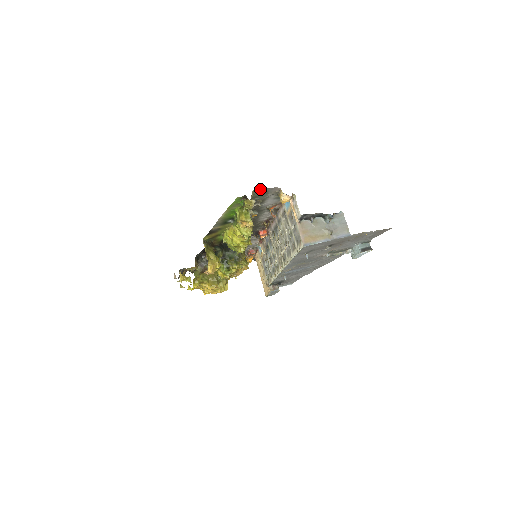
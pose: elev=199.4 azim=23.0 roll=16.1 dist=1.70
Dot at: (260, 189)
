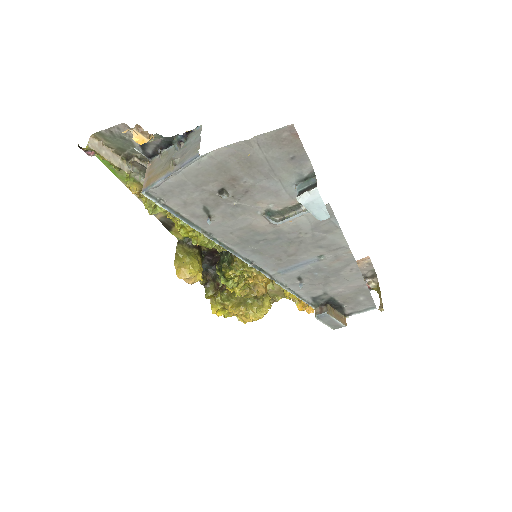
Dot at: (104, 133)
